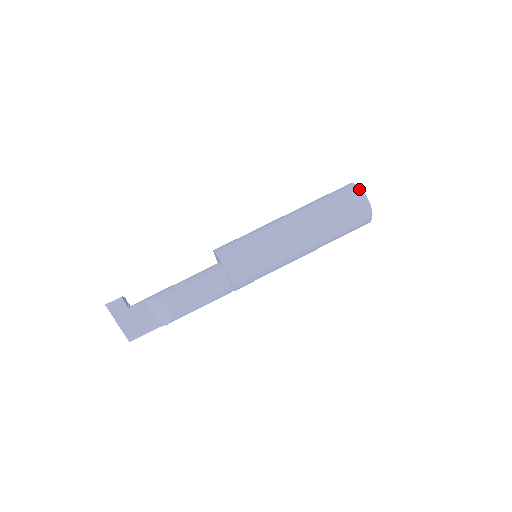
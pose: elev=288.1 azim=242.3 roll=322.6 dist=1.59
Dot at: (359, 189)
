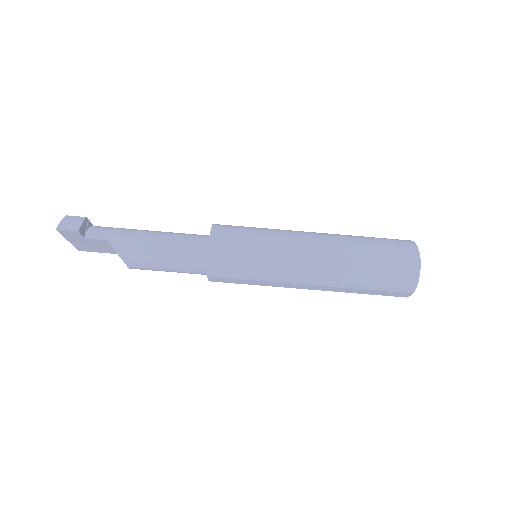
Dot at: (416, 278)
